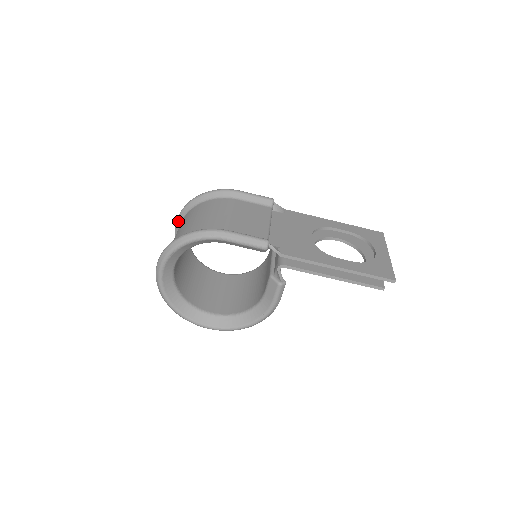
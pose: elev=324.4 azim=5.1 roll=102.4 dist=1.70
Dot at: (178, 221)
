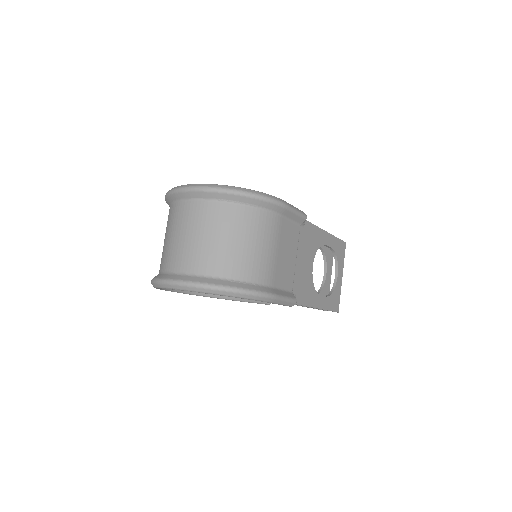
Dot at: (200, 194)
